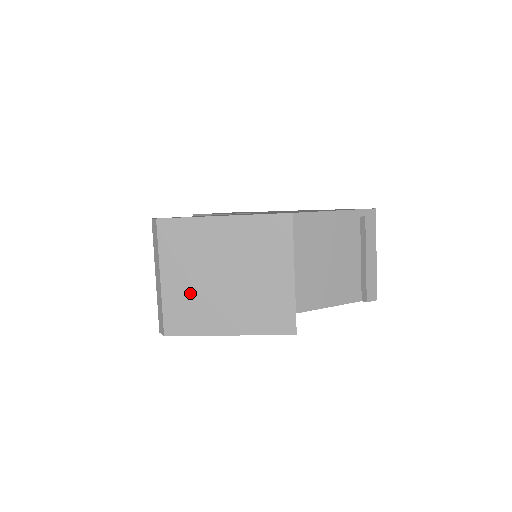
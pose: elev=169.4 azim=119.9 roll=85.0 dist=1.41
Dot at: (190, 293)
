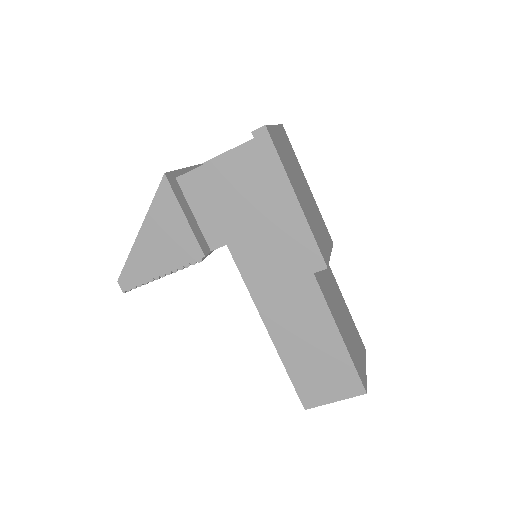
Dot at: occluded
